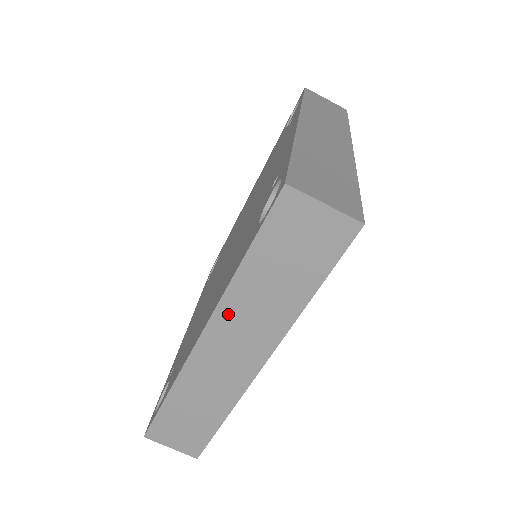
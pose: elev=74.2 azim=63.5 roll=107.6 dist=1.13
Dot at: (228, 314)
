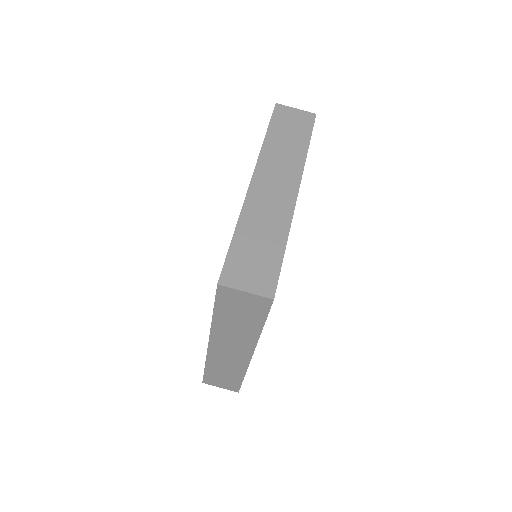
Dot at: (266, 161)
